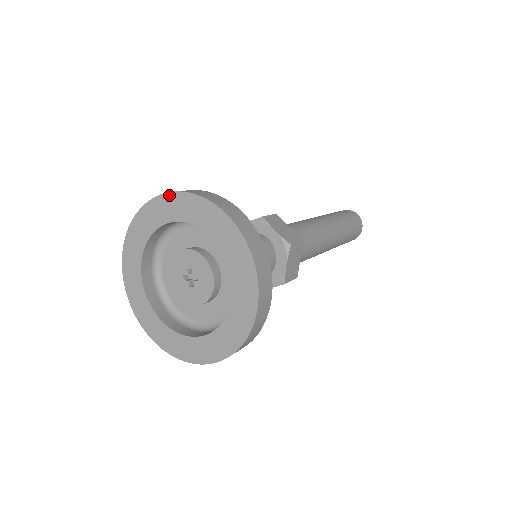
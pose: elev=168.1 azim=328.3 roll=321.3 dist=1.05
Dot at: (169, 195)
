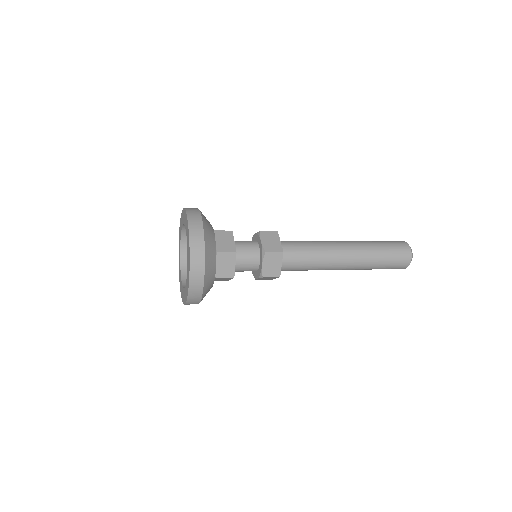
Dot at: (183, 210)
